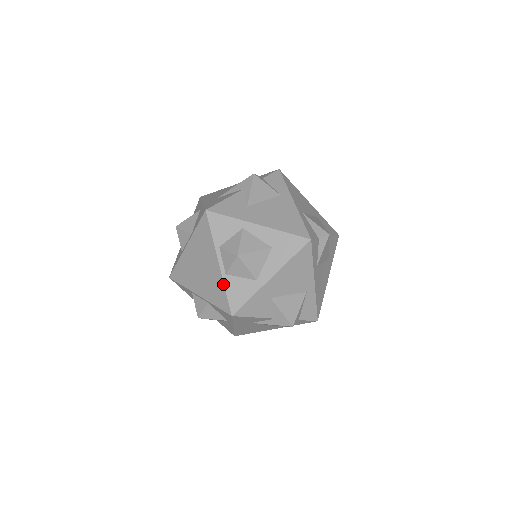
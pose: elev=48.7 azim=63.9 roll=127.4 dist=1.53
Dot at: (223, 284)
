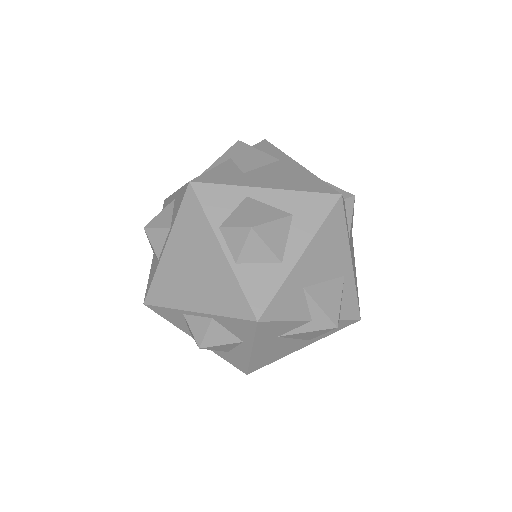
Dot at: (235, 278)
